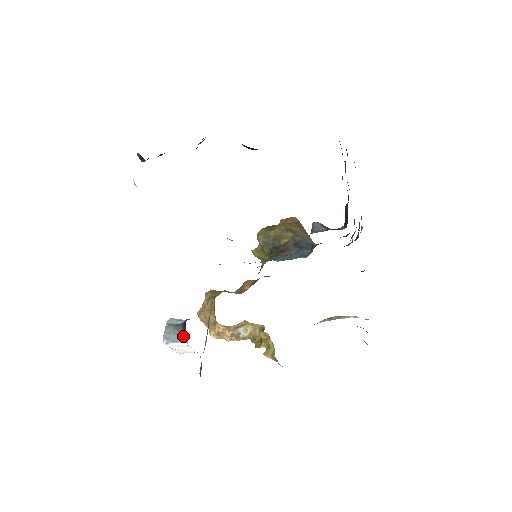
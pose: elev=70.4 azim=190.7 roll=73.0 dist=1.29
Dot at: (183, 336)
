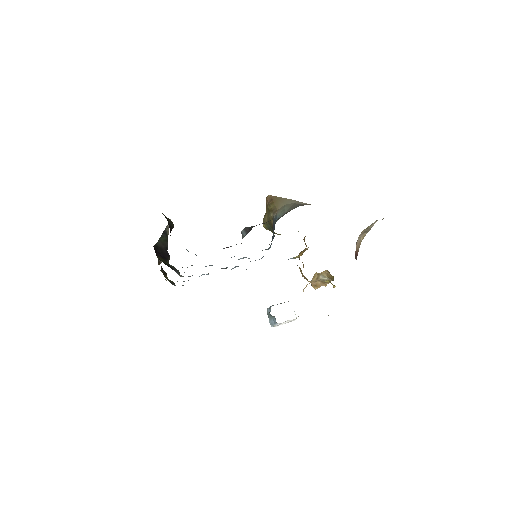
Dot at: (275, 319)
